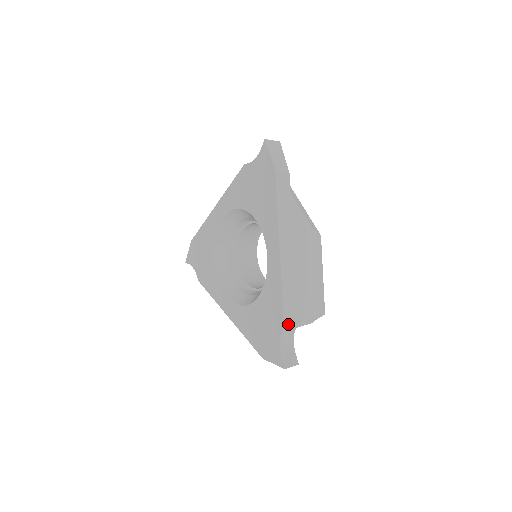
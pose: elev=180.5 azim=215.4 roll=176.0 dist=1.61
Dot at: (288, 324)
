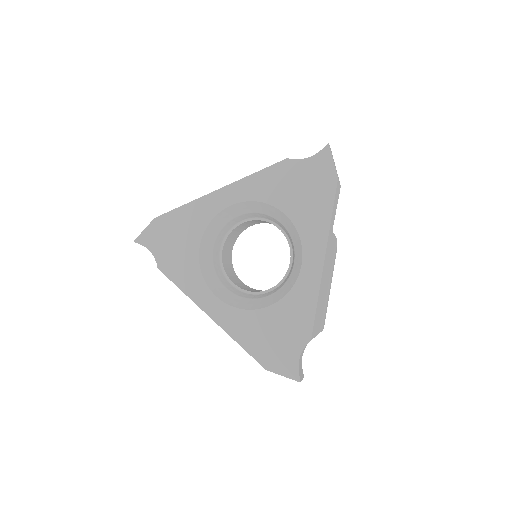
Dot at: (313, 336)
